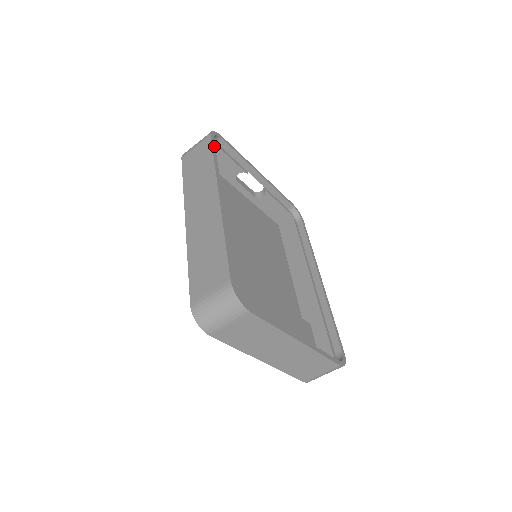
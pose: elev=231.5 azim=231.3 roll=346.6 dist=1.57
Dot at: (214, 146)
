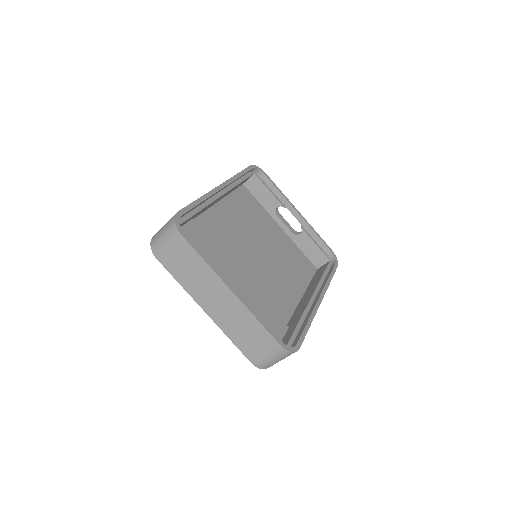
Dot at: (248, 170)
